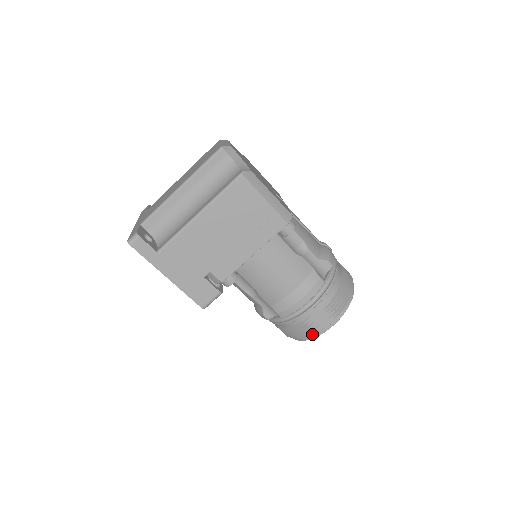
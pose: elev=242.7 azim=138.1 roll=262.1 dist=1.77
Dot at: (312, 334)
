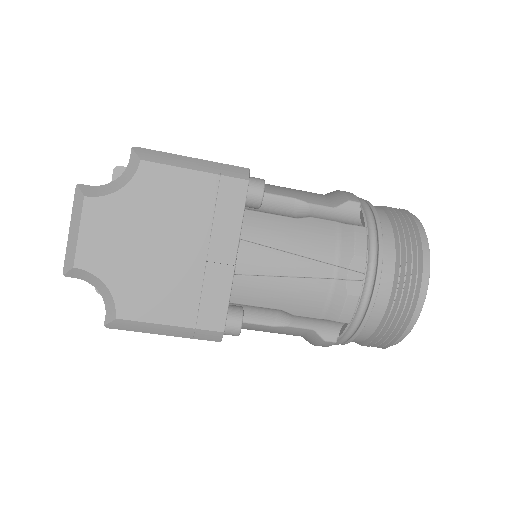
Dot at: occluded
